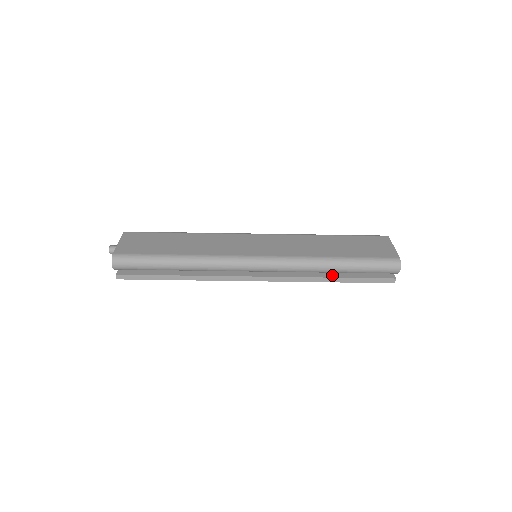
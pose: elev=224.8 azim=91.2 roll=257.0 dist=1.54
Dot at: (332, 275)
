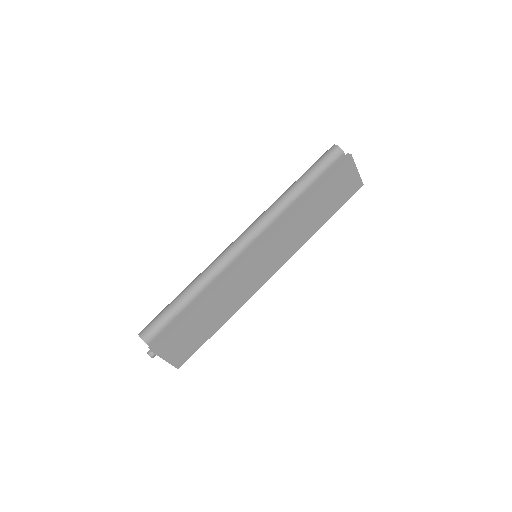
Dot at: occluded
